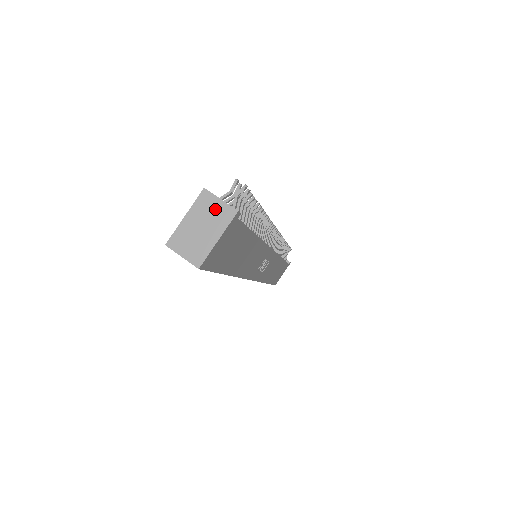
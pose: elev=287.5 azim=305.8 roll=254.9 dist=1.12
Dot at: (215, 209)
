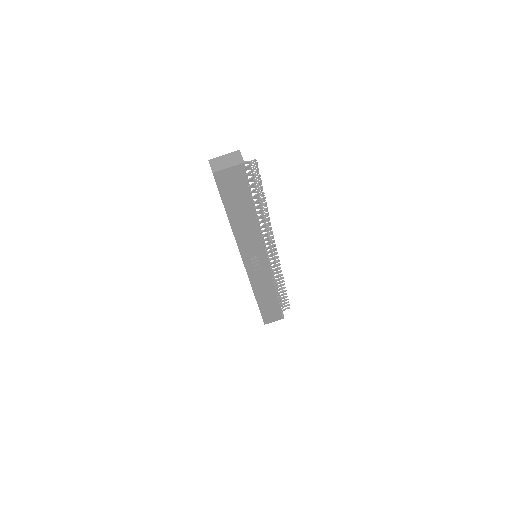
Dot at: (237, 158)
